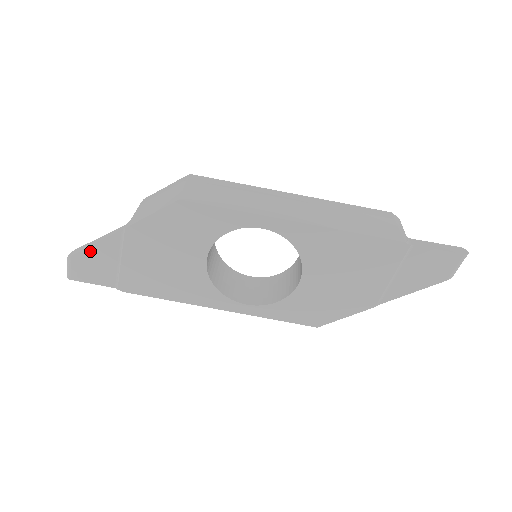
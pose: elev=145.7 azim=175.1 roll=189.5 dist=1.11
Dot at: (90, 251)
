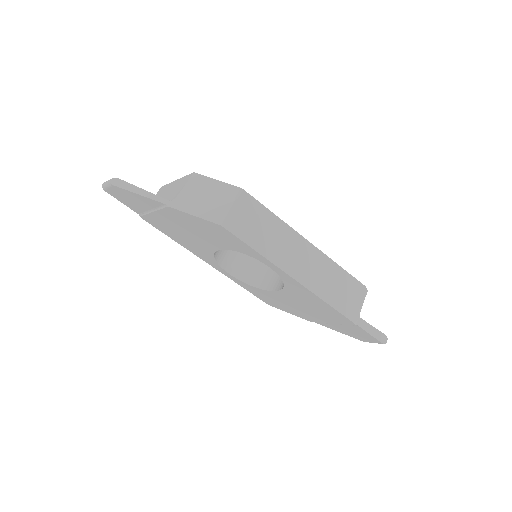
Dot at: (131, 193)
